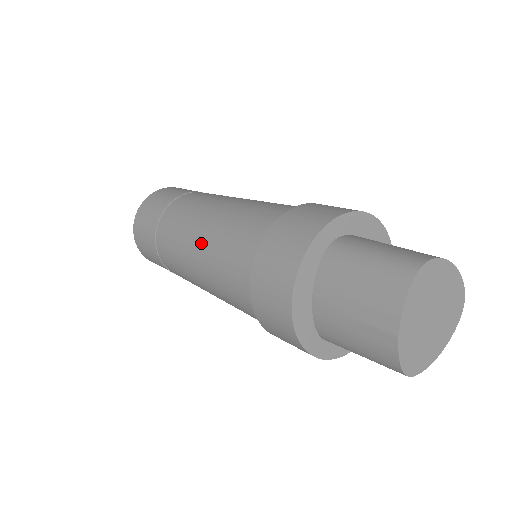
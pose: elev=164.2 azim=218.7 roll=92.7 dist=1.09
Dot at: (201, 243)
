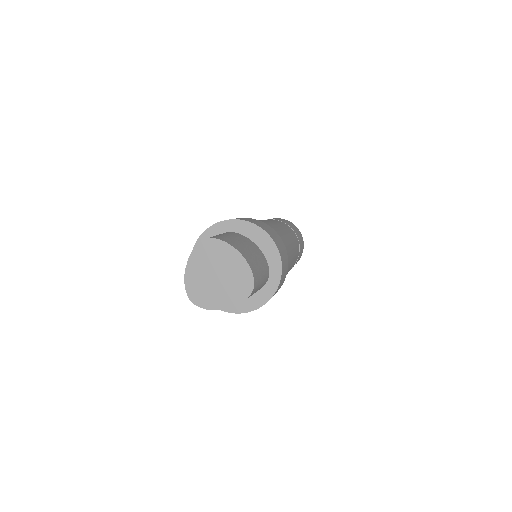
Dot at: occluded
